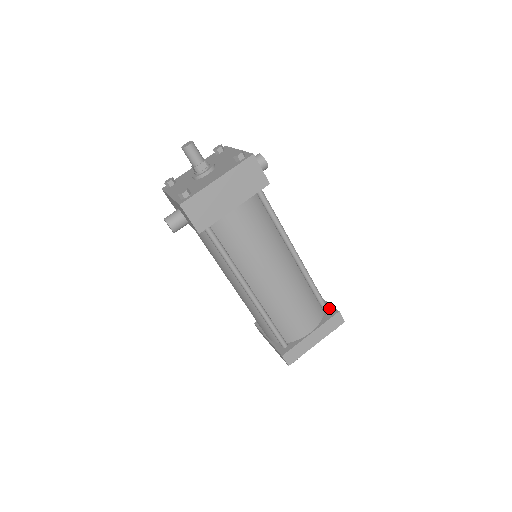
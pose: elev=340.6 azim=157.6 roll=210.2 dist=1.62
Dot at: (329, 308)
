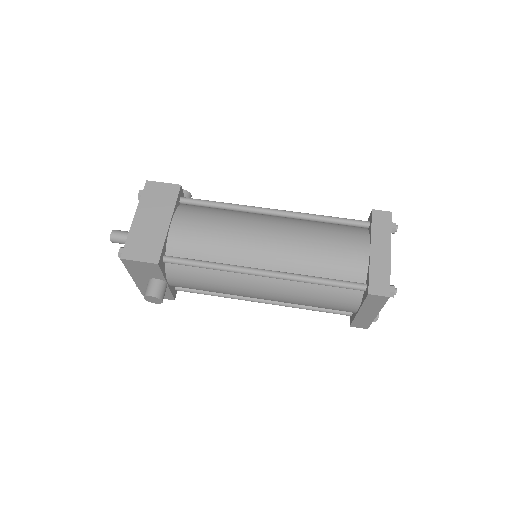
Dot at: occluded
